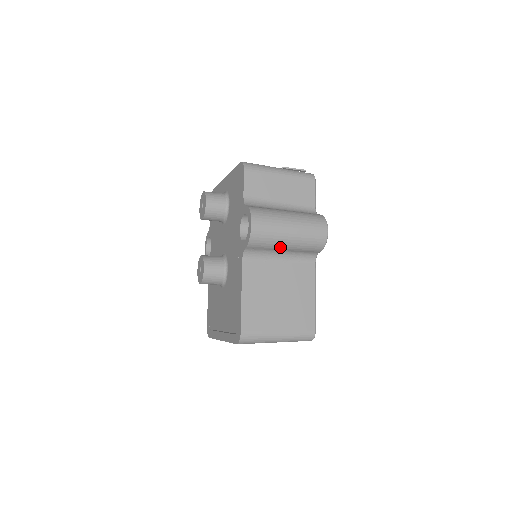
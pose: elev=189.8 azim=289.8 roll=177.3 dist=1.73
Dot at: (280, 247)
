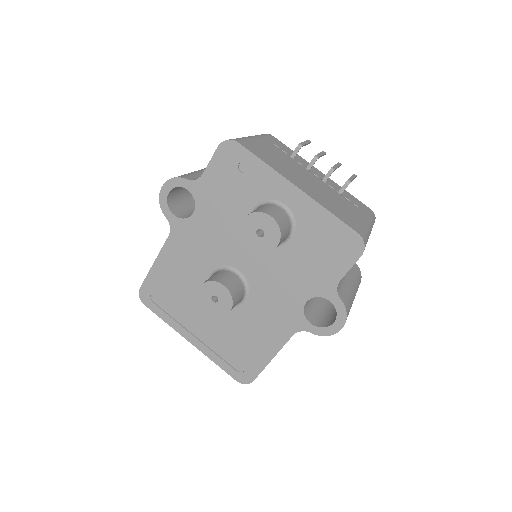
Dot at: occluded
